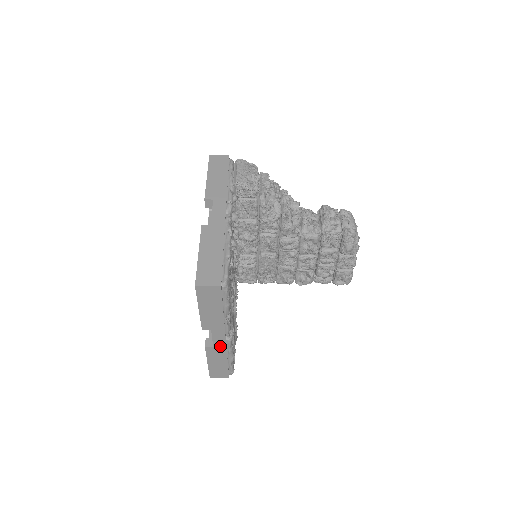
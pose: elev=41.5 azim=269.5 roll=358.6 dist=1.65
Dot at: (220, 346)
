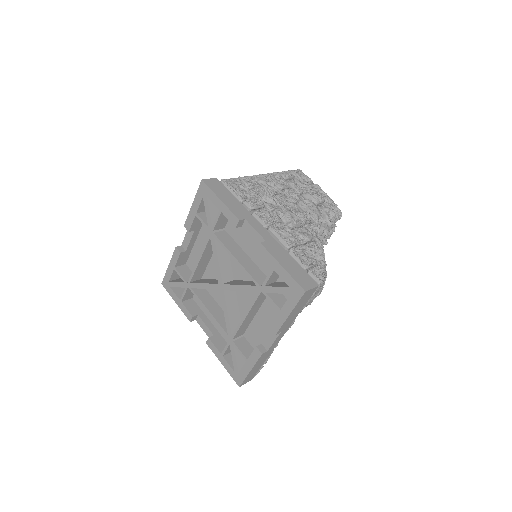
Dot at: occluded
